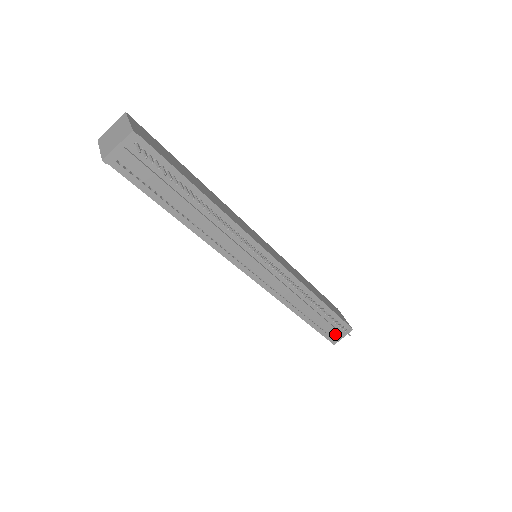
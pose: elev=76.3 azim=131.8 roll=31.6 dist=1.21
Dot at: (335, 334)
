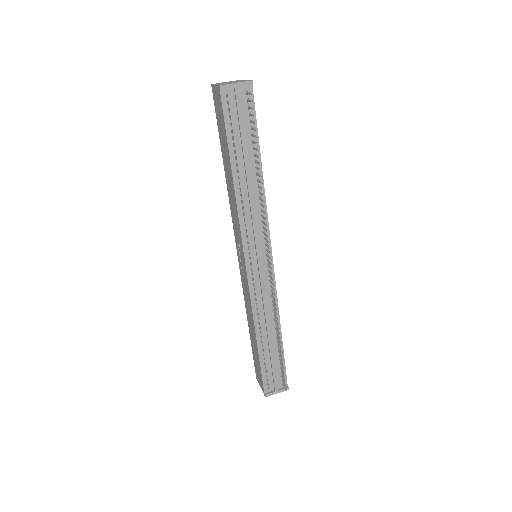
Dot at: (272, 385)
